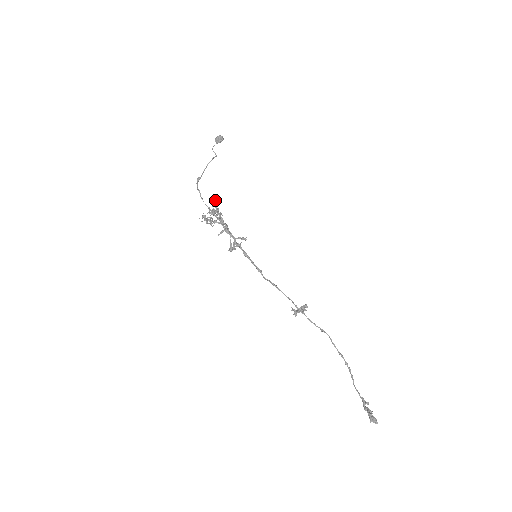
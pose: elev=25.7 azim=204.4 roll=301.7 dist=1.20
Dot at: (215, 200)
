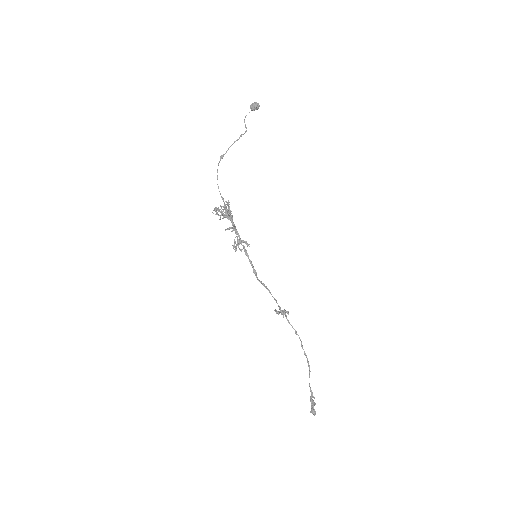
Dot at: (228, 200)
